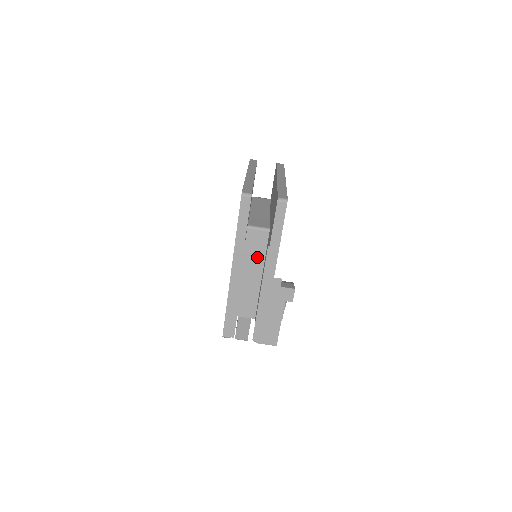
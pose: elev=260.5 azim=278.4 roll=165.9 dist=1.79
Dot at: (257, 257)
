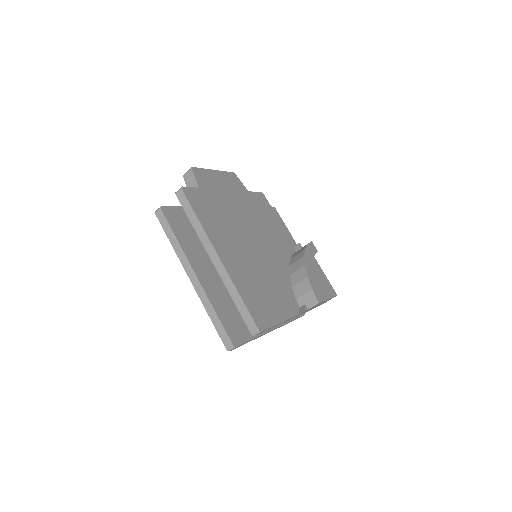
Dot at: occluded
